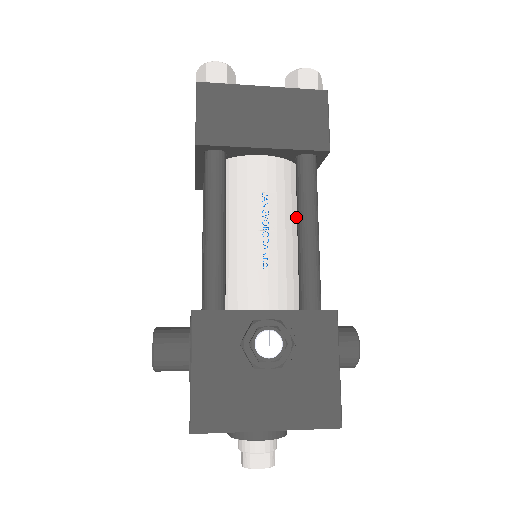
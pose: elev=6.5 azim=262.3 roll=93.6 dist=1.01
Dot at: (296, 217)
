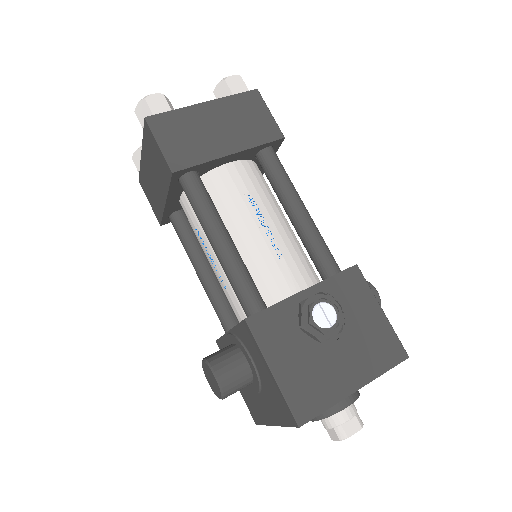
Dot at: (278, 206)
